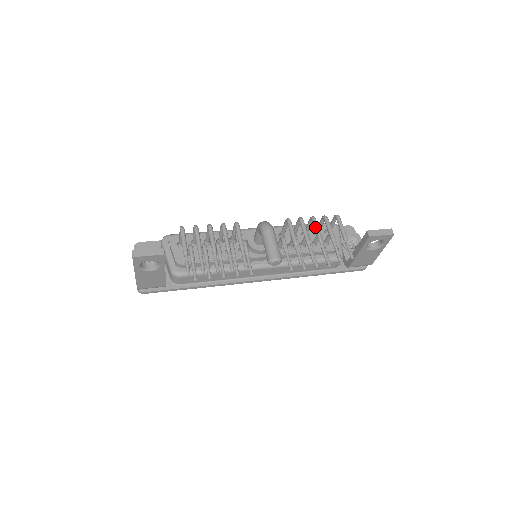
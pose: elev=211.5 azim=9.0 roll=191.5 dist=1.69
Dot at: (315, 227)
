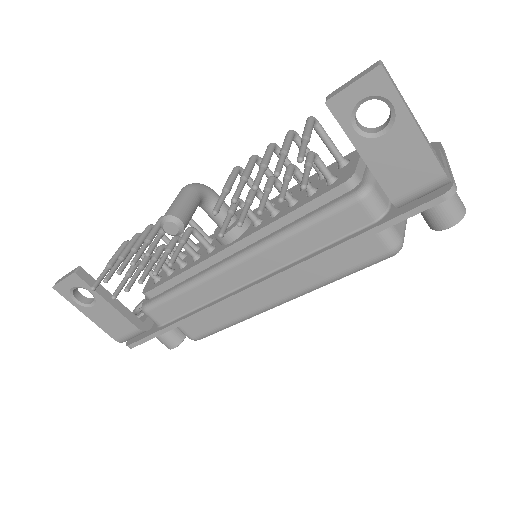
Dot at: (264, 154)
